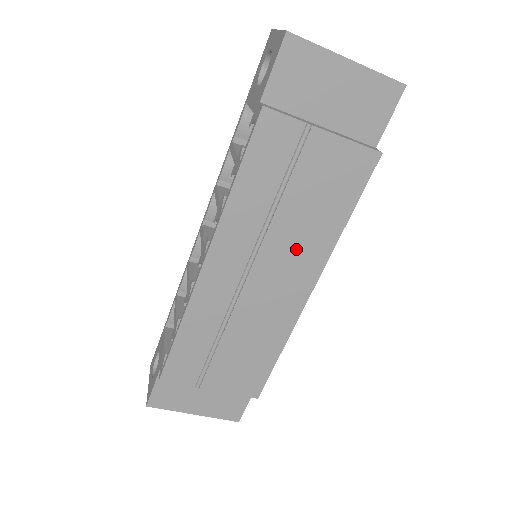
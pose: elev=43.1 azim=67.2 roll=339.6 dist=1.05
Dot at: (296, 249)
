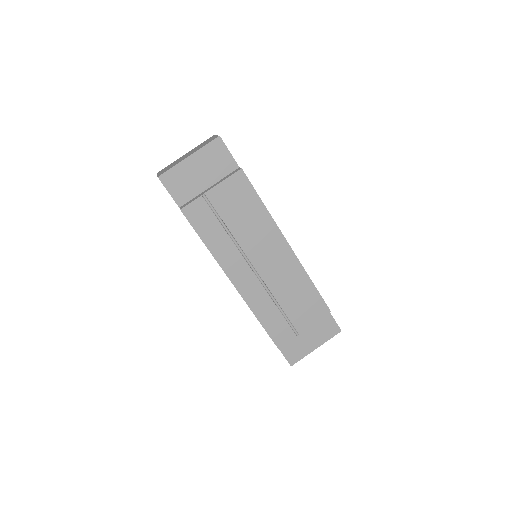
Dot at: (259, 238)
